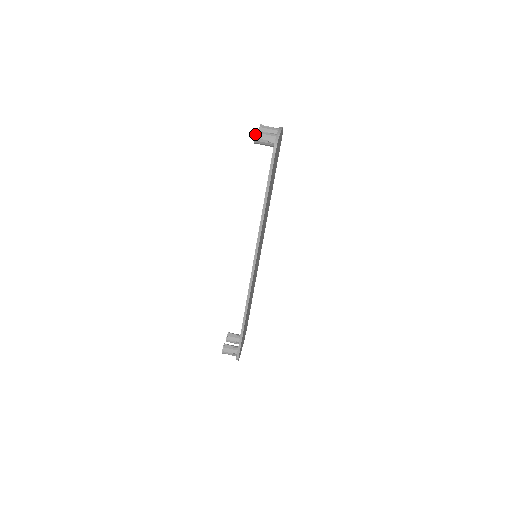
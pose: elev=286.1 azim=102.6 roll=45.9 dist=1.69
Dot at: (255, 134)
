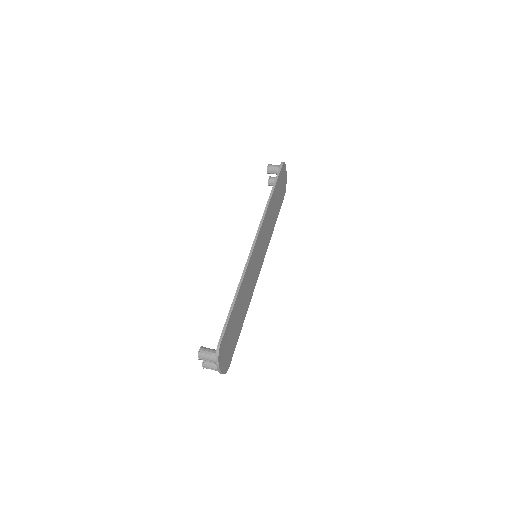
Dot at: (268, 164)
